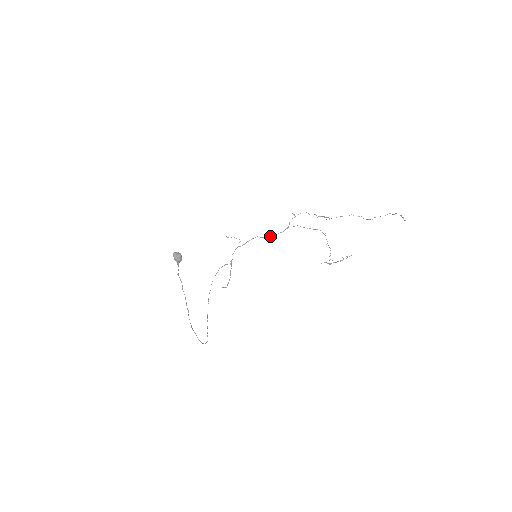
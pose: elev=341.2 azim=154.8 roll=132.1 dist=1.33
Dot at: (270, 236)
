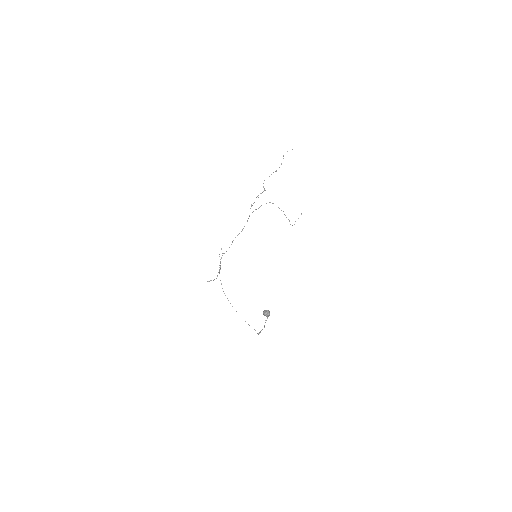
Dot at: occluded
